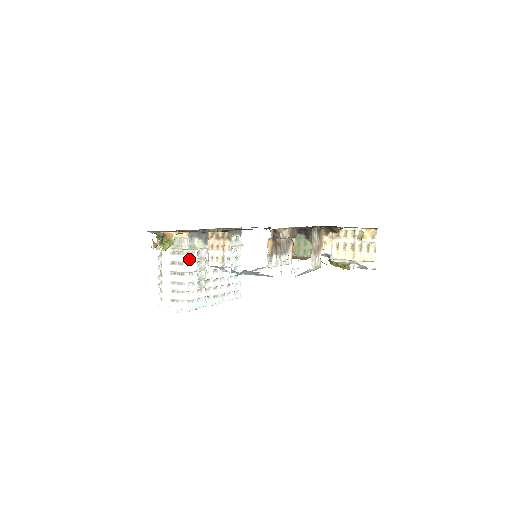
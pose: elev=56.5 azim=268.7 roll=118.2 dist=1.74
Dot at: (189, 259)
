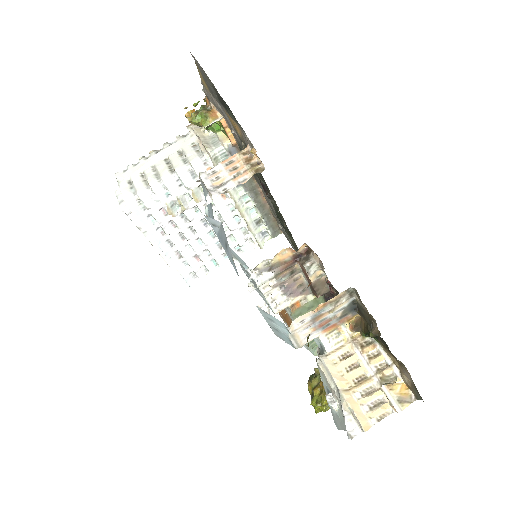
Dot at: (198, 167)
